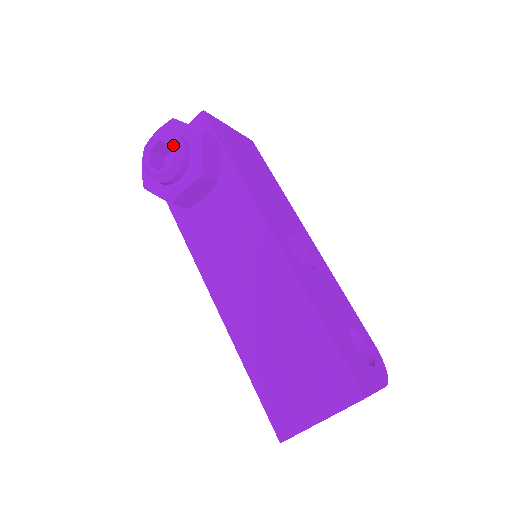
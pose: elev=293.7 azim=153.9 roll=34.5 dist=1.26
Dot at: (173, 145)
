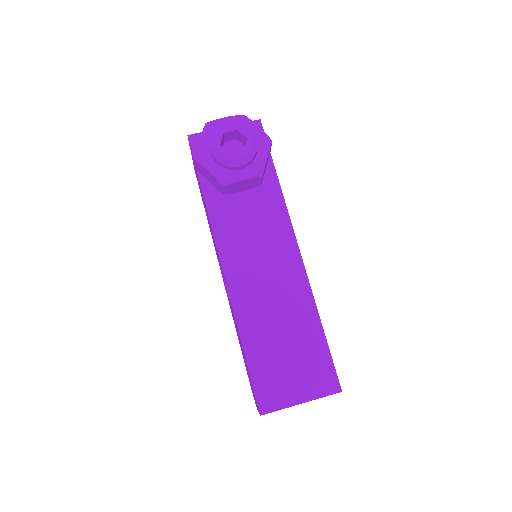
Dot at: (250, 140)
